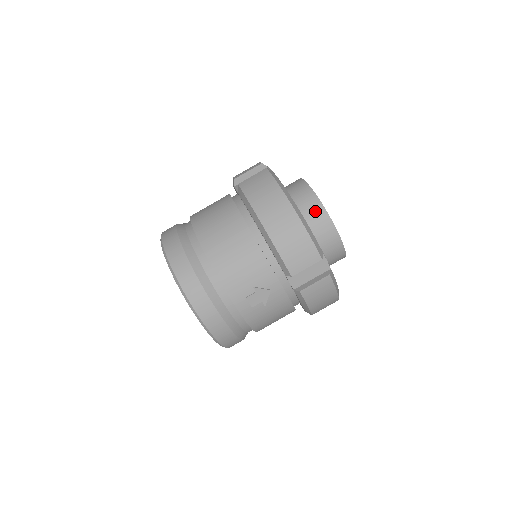
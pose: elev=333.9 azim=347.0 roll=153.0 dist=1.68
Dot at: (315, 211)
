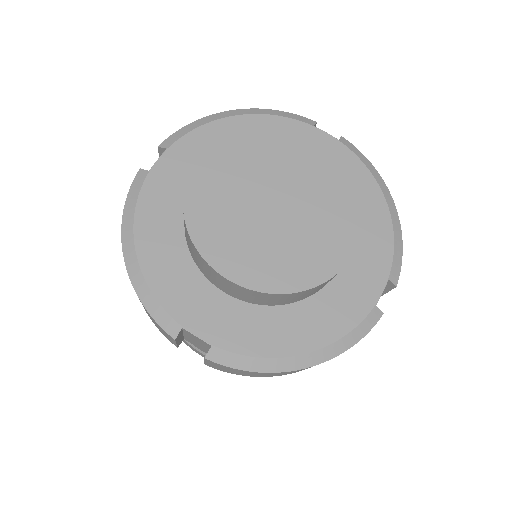
Dot at: (187, 237)
